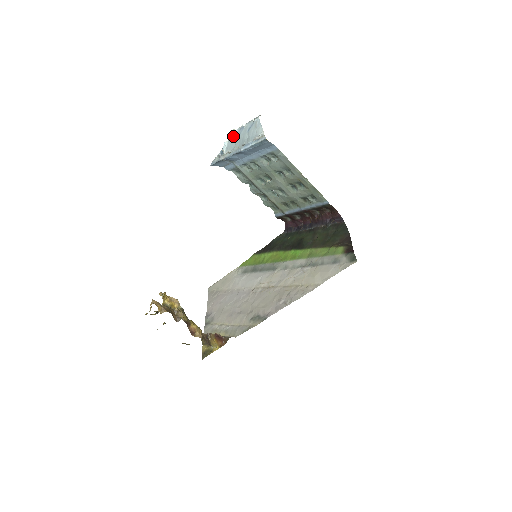
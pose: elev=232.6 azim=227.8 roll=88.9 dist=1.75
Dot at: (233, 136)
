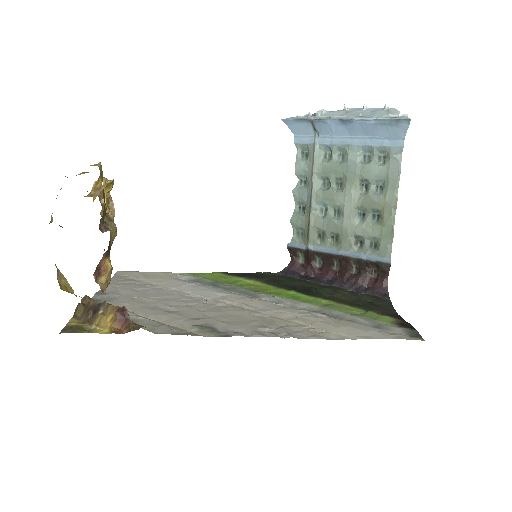
Dot at: (339, 110)
